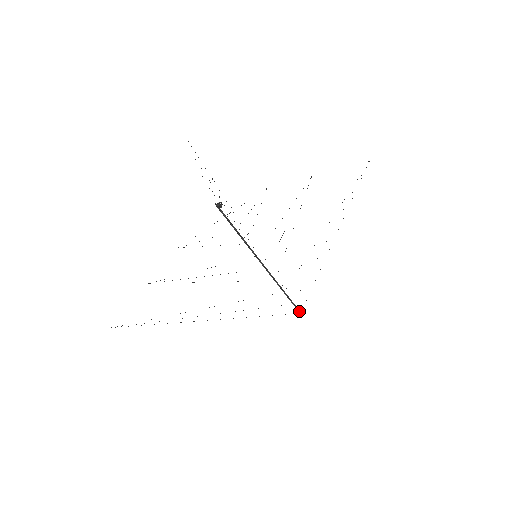
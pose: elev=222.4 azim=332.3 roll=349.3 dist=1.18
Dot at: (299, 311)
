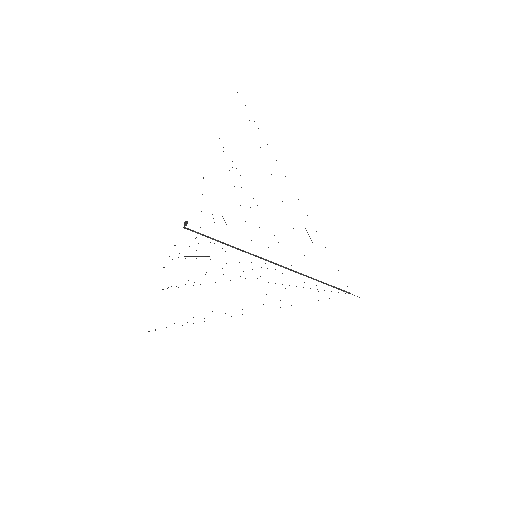
Dot at: (348, 293)
